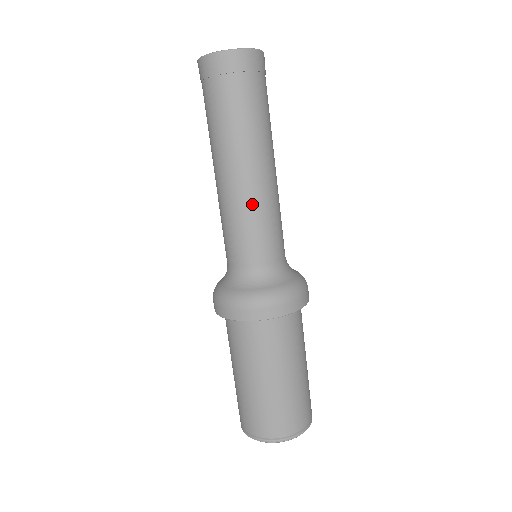
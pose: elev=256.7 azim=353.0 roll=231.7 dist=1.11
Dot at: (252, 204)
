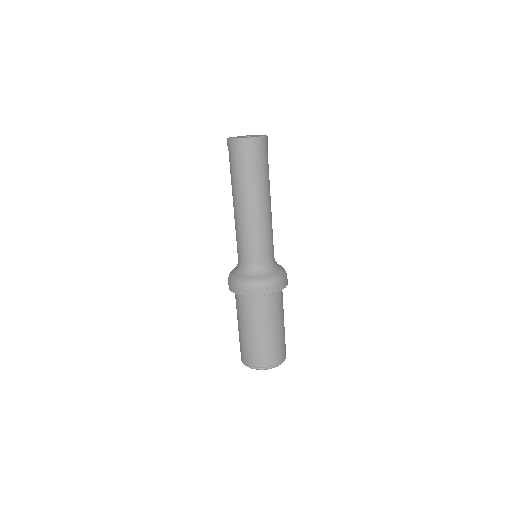
Dot at: (239, 226)
